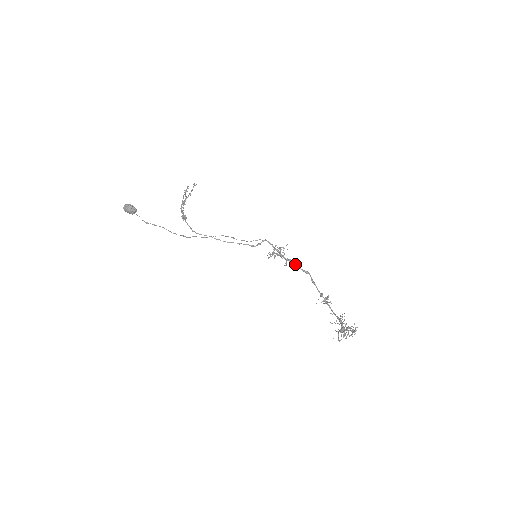
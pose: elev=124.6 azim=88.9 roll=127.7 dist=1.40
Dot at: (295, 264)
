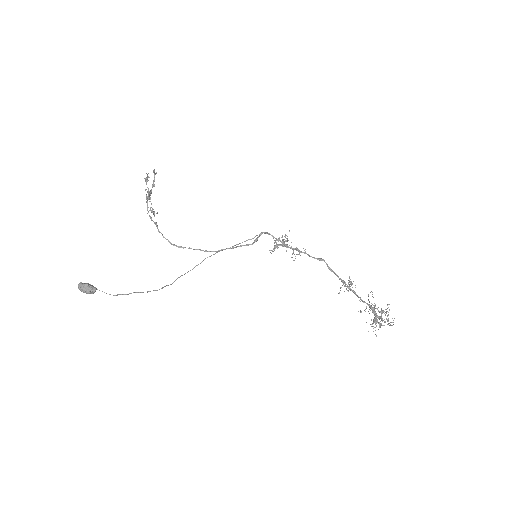
Dot at: (304, 252)
